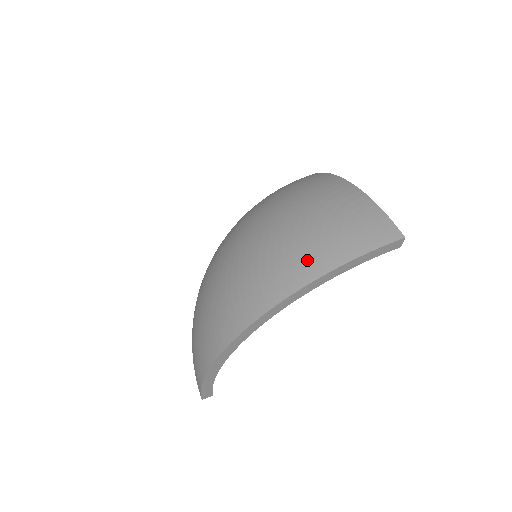
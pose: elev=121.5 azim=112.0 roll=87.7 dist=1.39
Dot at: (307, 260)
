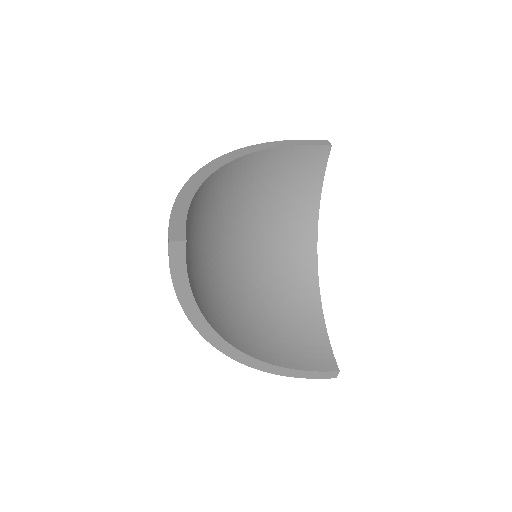
Dot at: occluded
